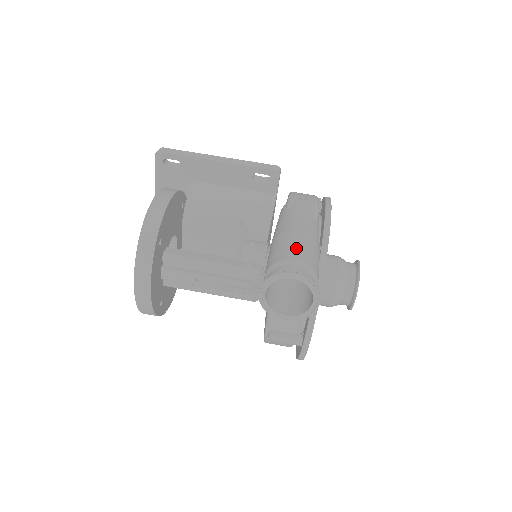
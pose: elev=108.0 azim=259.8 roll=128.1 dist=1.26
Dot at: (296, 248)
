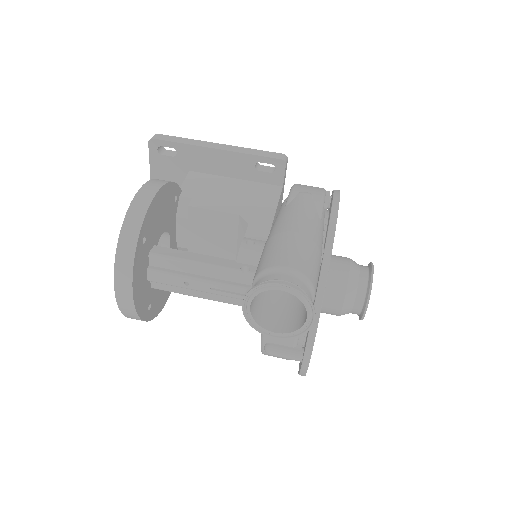
Dot at: (290, 252)
